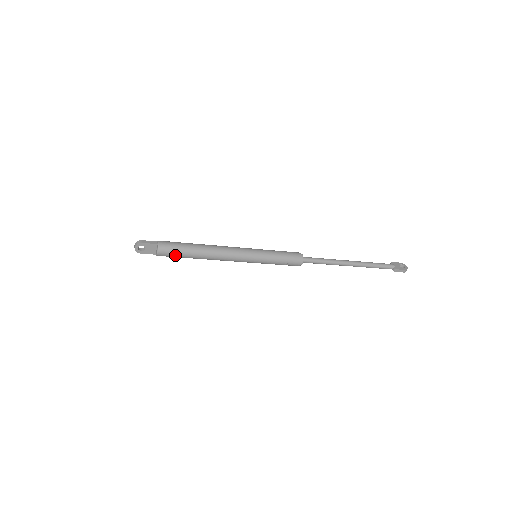
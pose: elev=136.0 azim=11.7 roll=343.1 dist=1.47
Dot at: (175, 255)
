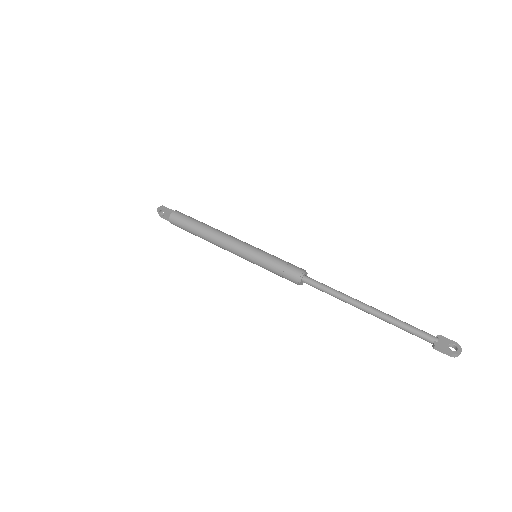
Dot at: (182, 227)
